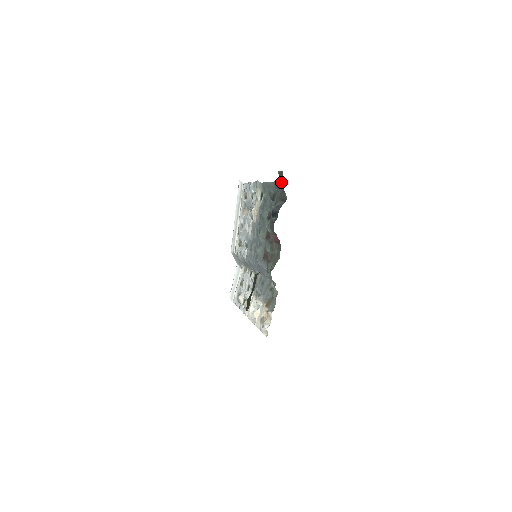
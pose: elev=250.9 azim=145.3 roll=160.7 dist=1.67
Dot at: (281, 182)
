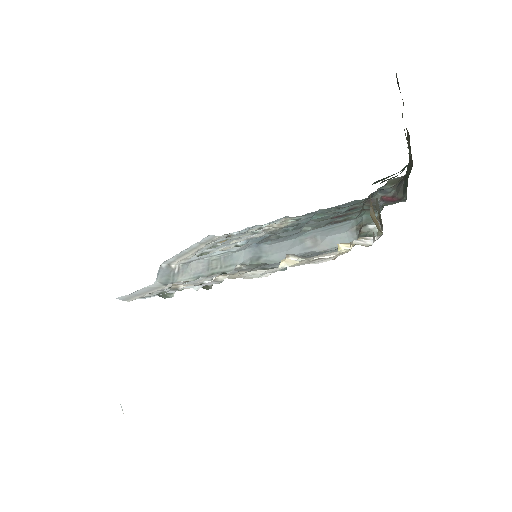
Dot at: (393, 184)
